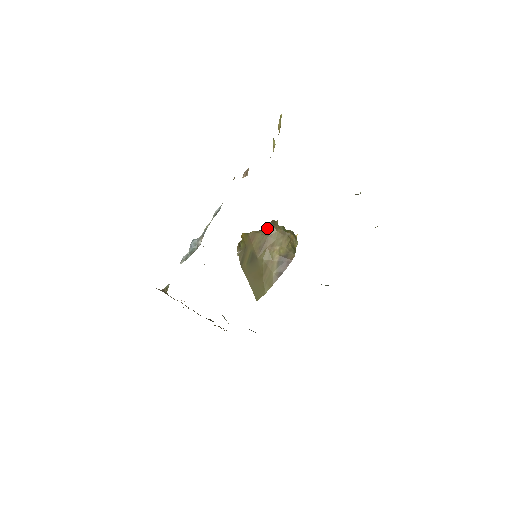
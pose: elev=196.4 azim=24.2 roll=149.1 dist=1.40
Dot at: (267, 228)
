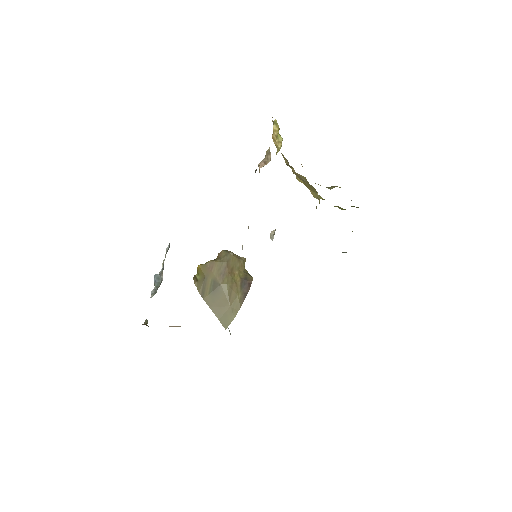
Dot at: (223, 255)
